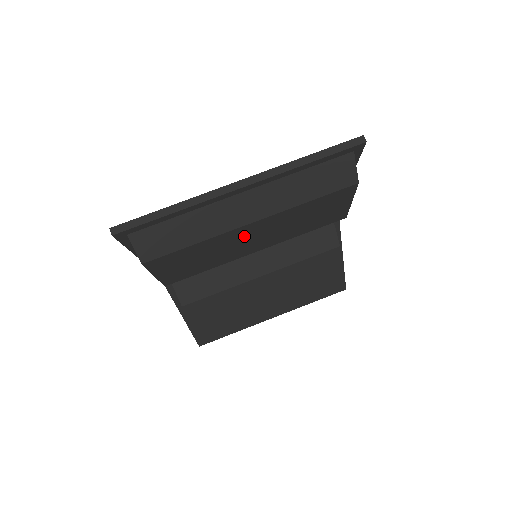
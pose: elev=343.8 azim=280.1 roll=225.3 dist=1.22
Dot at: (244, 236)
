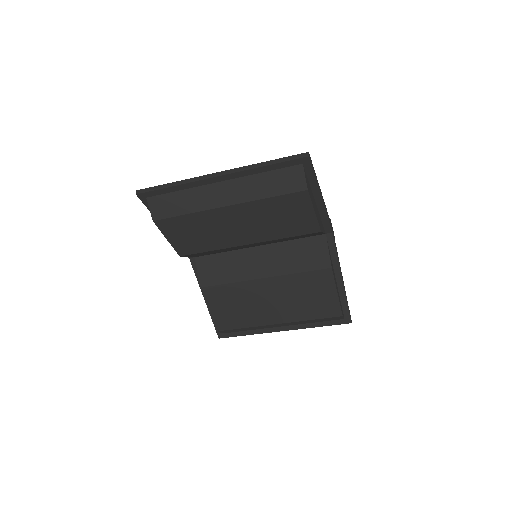
Dot at: (226, 220)
